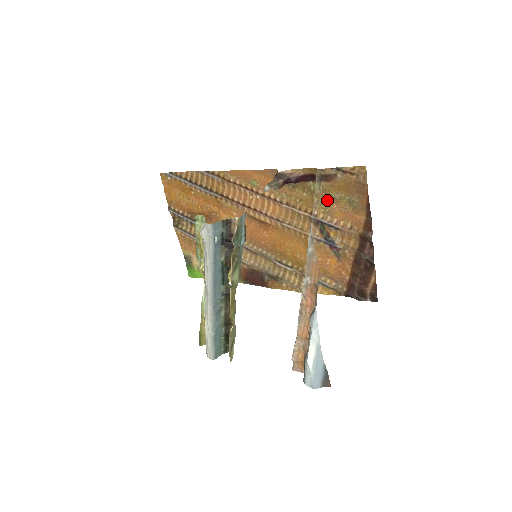
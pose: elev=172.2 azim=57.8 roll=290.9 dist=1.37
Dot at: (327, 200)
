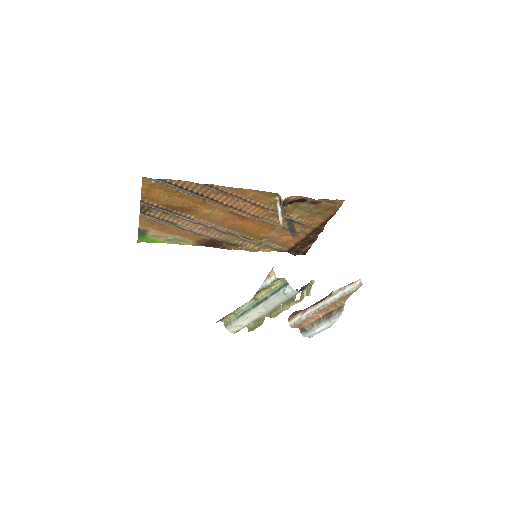
Dot at: (305, 211)
